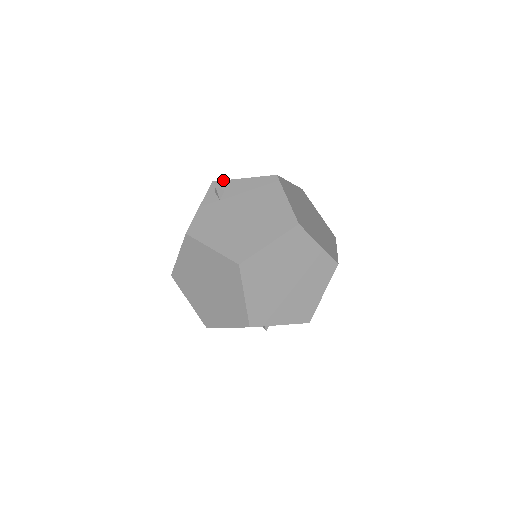
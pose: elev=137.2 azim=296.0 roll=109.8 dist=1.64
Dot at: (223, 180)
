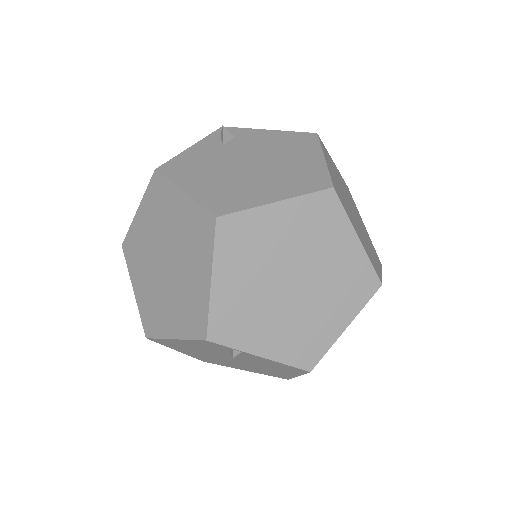
Dot at: occluded
